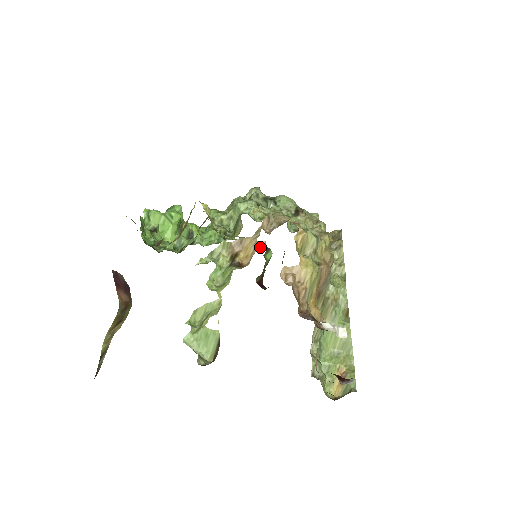
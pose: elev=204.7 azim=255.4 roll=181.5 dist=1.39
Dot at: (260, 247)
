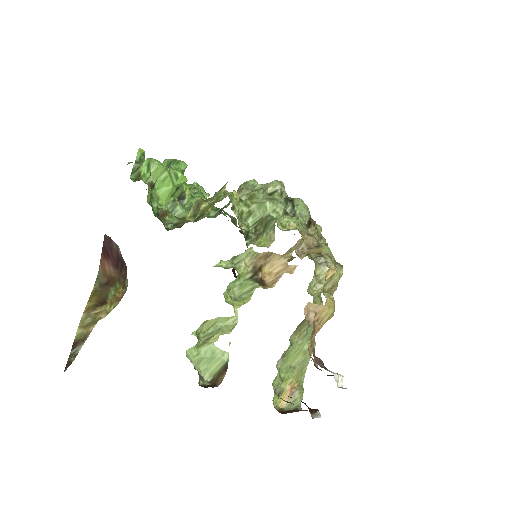
Dot at: (288, 270)
